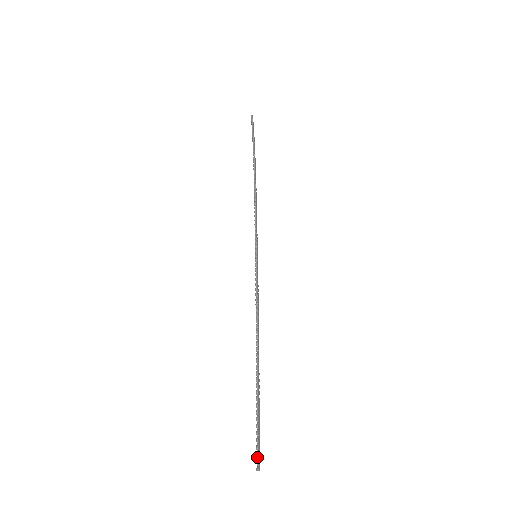
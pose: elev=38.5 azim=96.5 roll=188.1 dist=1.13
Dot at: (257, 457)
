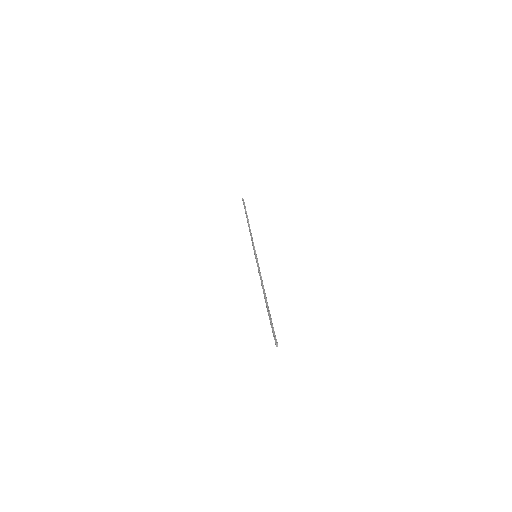
Dot at: (275, 338)
